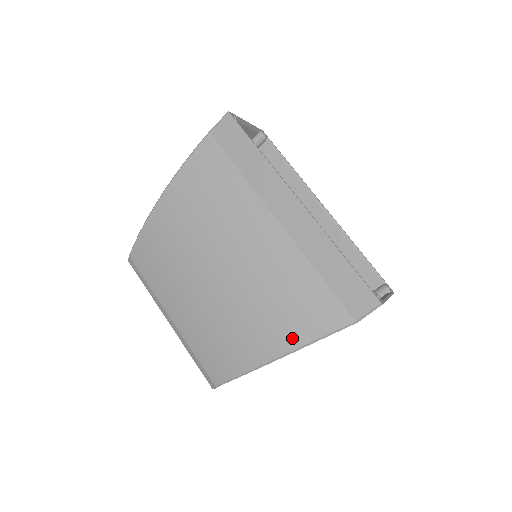
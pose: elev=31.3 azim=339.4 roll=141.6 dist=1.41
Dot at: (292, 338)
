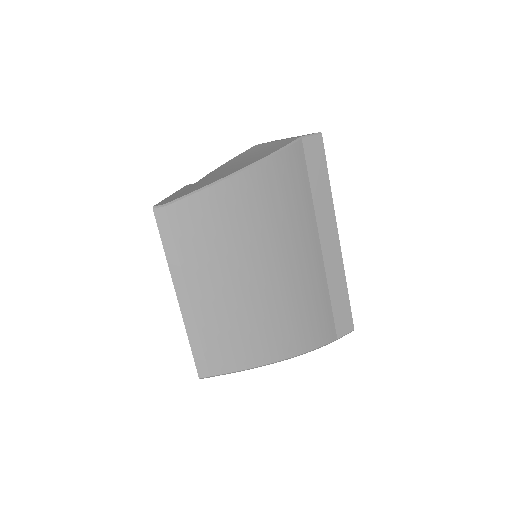
Dot at: (303, 344)
